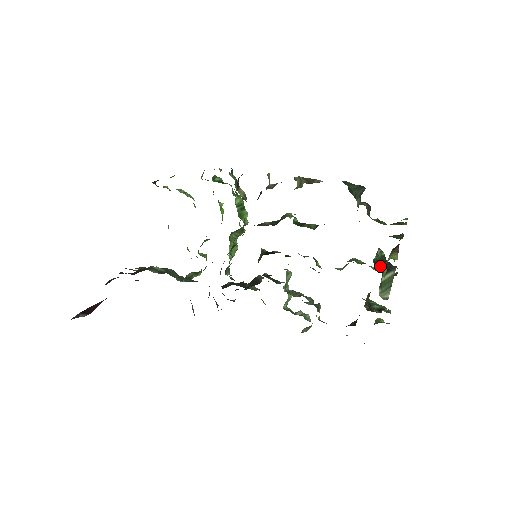
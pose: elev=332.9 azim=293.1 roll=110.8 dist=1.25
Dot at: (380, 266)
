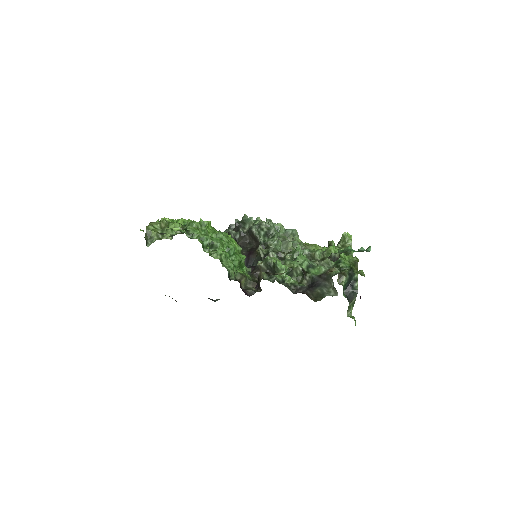
Dot at: (347, 295)
